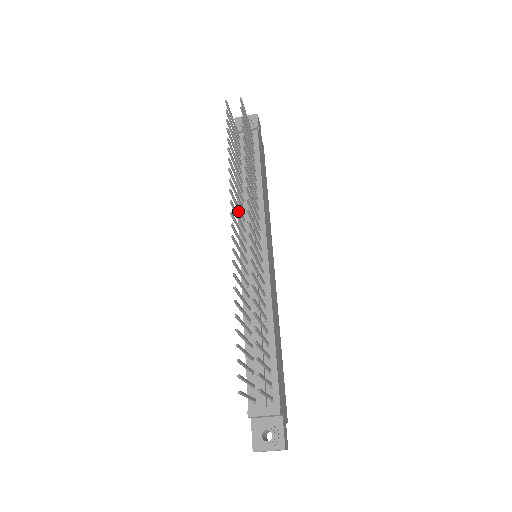
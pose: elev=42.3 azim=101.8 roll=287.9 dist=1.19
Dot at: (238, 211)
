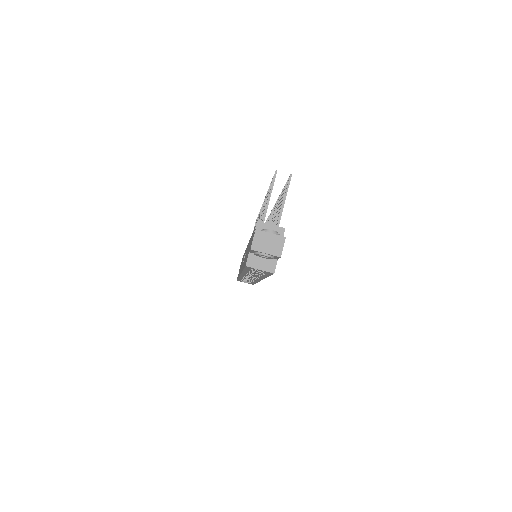
Dot at: occluded
